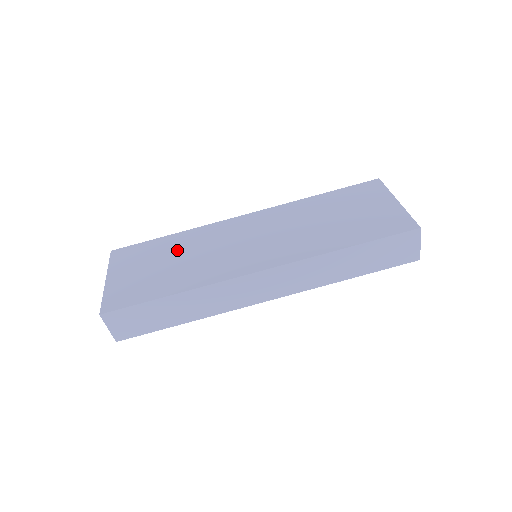
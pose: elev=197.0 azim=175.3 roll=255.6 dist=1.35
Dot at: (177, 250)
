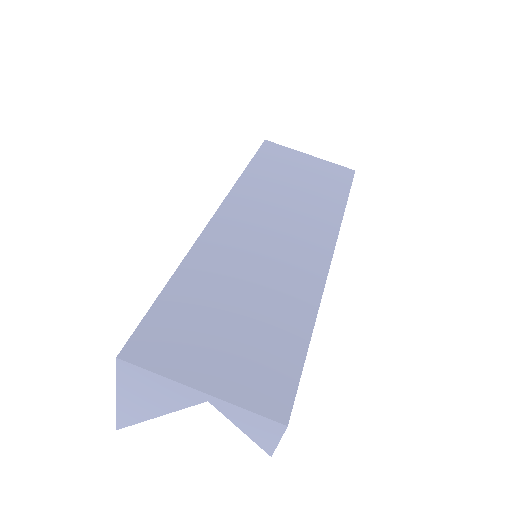
Dot at: (219, 290)
